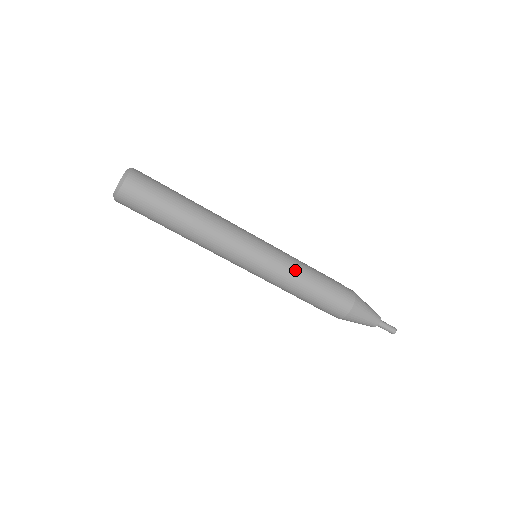
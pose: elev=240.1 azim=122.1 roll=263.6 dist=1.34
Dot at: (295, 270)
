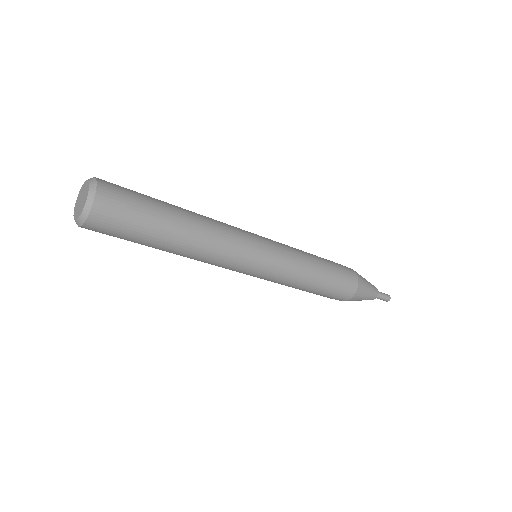
Dot at: (300, 274)
